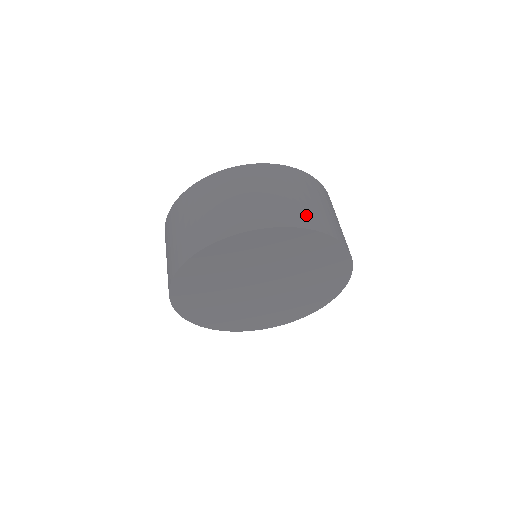
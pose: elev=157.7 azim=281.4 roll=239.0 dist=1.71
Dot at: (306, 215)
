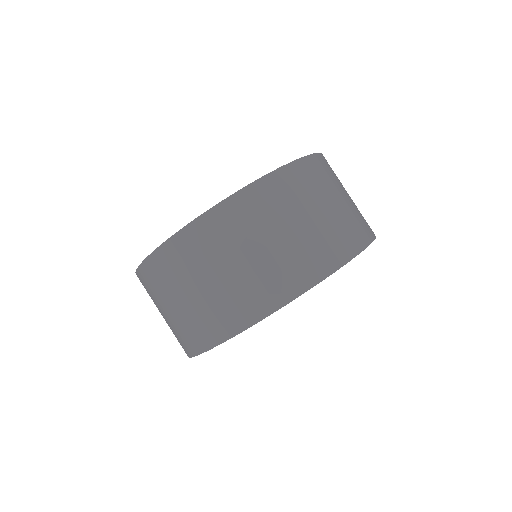
Dot at: (331, 244)
